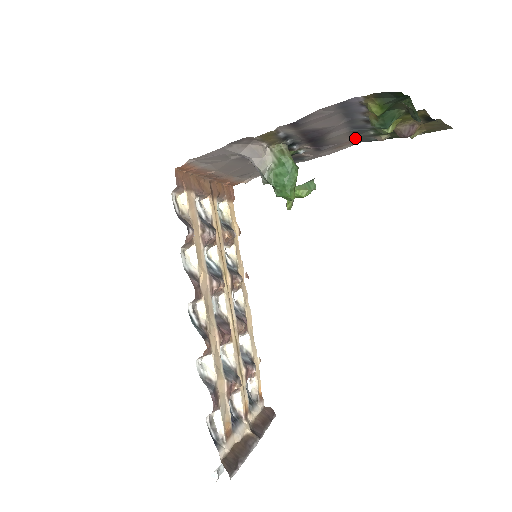
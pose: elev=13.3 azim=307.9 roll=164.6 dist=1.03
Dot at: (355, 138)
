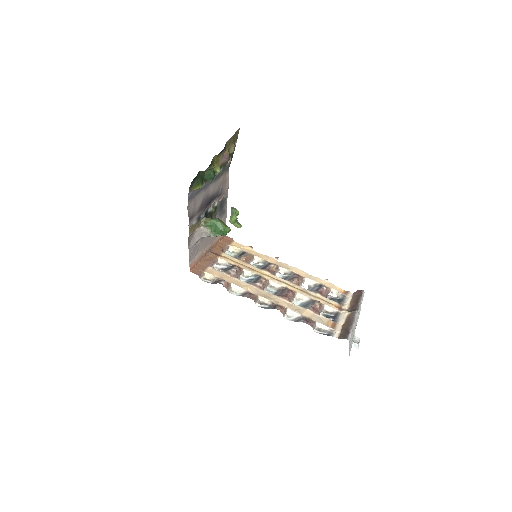
Dot at: (223, 174)
